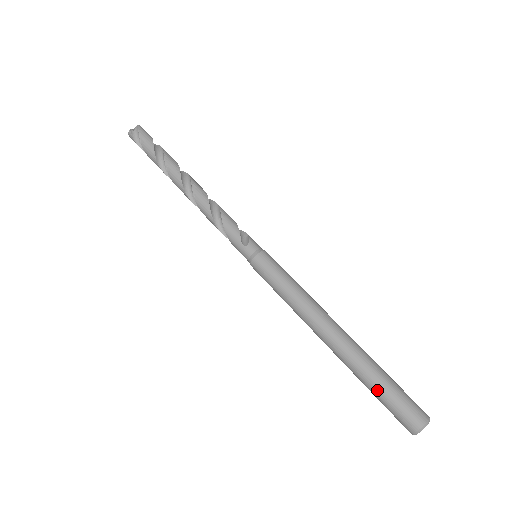
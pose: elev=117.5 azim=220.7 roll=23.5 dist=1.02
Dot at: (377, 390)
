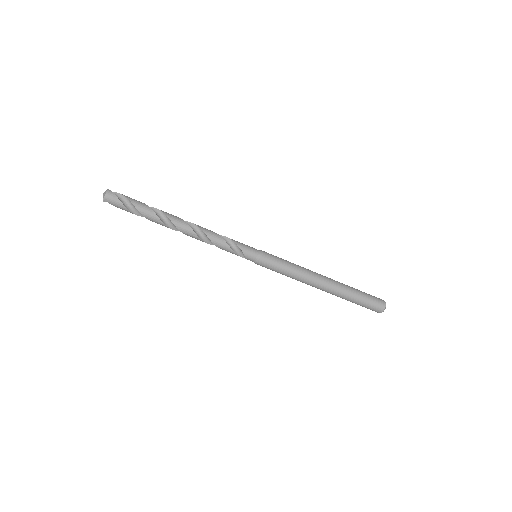
Dot at: occluded
